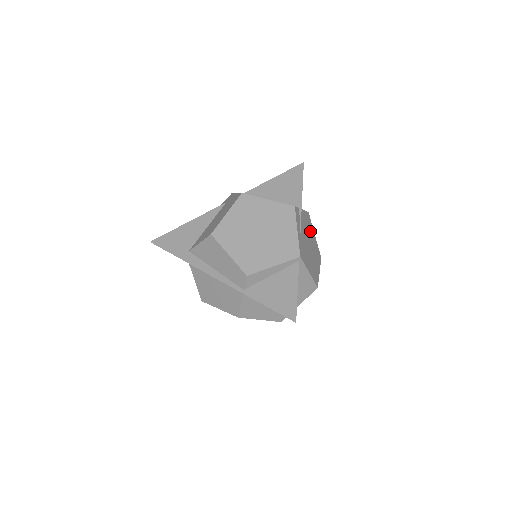
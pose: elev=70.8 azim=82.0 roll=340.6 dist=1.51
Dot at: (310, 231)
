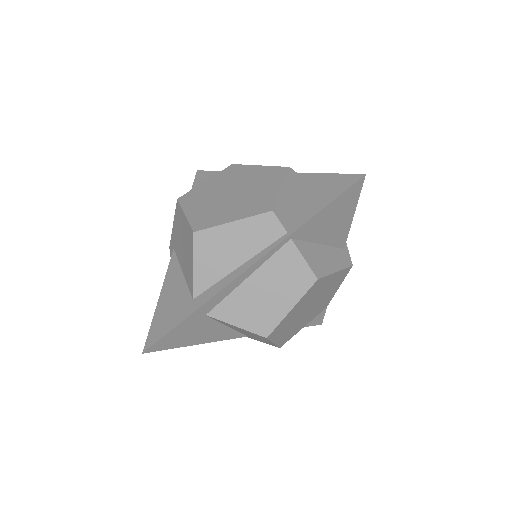
Dot at: occluded
